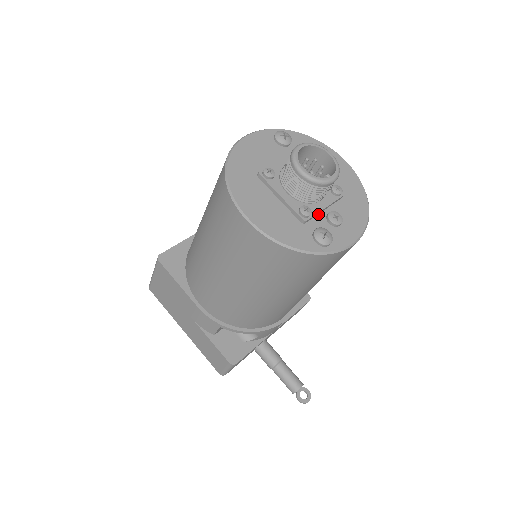
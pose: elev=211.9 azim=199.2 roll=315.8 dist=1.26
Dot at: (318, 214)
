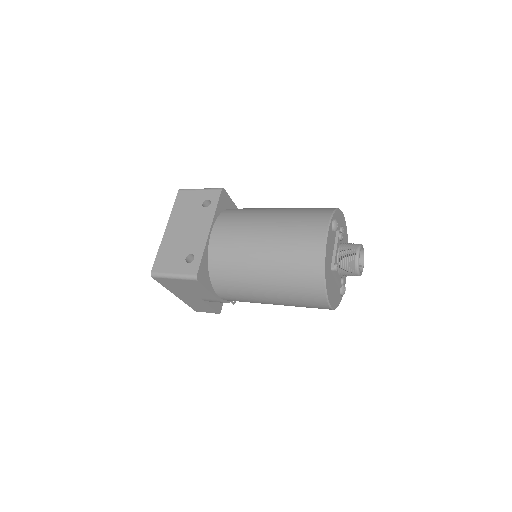
Dot at: occluded
